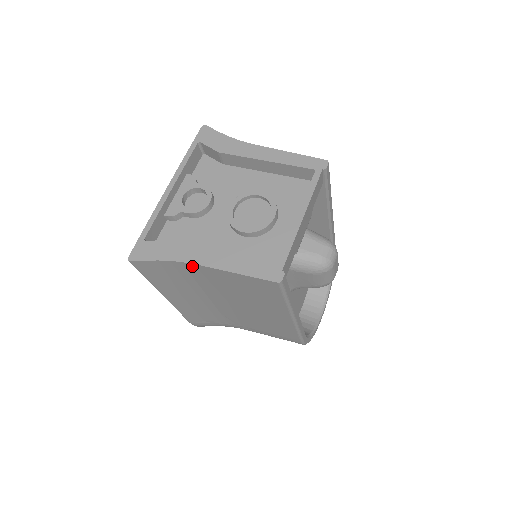
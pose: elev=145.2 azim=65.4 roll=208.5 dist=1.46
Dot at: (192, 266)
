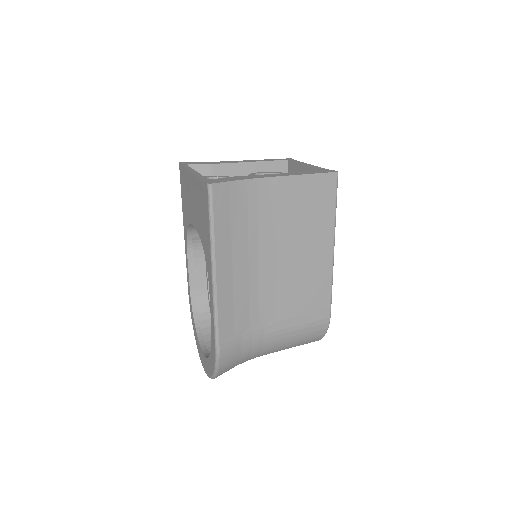
Dot at: (265, 183)
